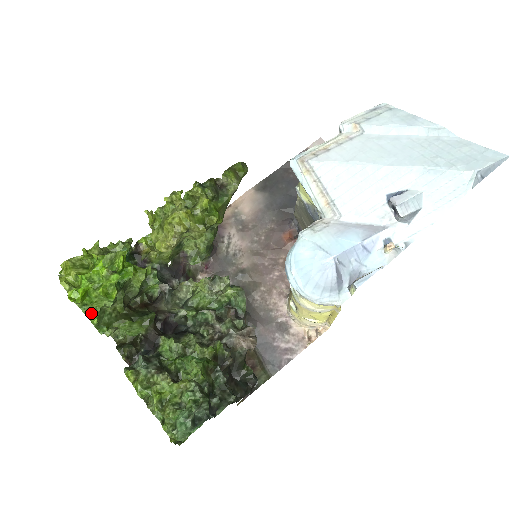
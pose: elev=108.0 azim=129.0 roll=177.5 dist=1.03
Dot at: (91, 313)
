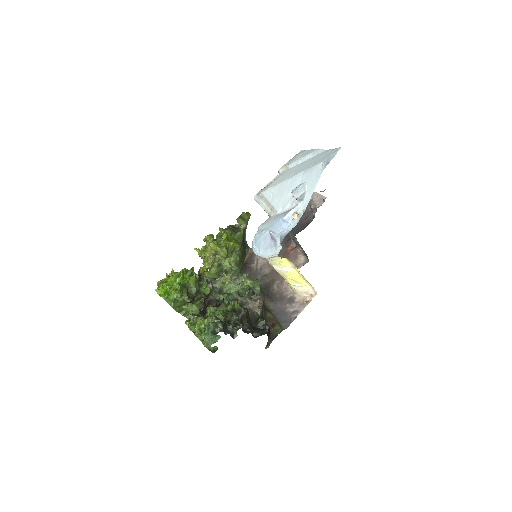
Dot at: (170, 301)
